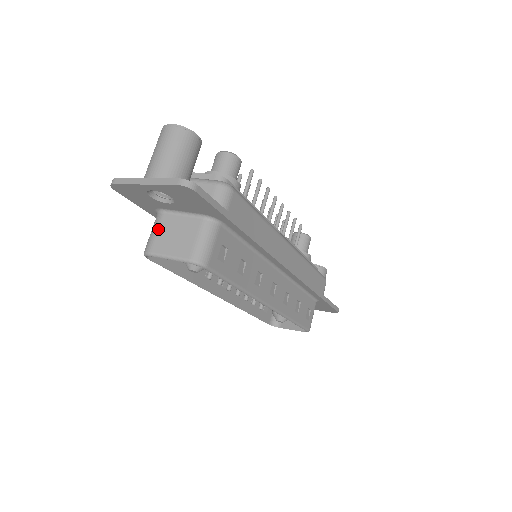
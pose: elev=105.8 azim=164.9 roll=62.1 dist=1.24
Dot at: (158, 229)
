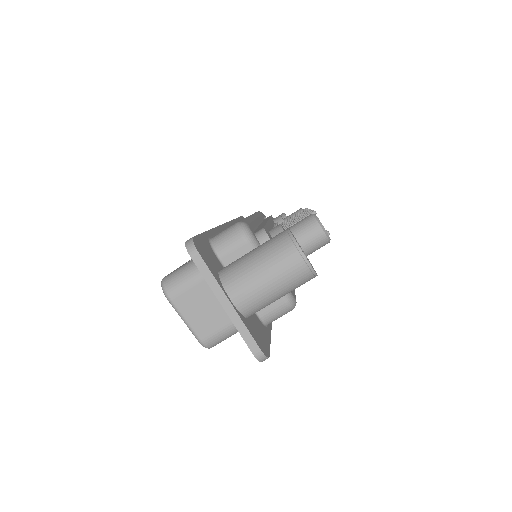
Dot at: (196, 284)
